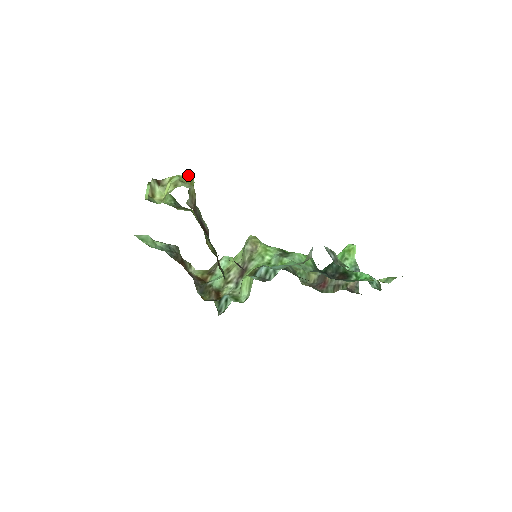
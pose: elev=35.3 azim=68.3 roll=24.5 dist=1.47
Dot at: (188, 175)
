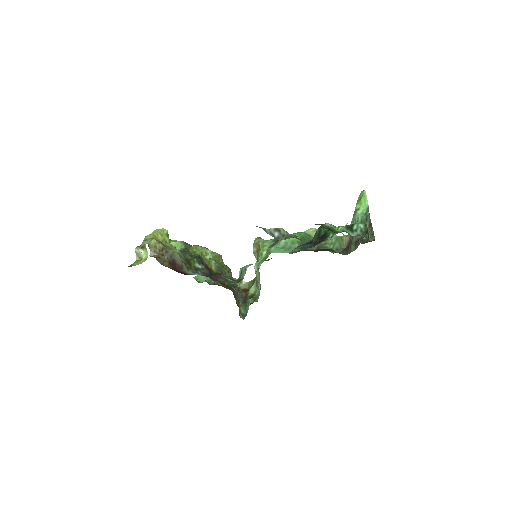
Dot at: (158, 230)
